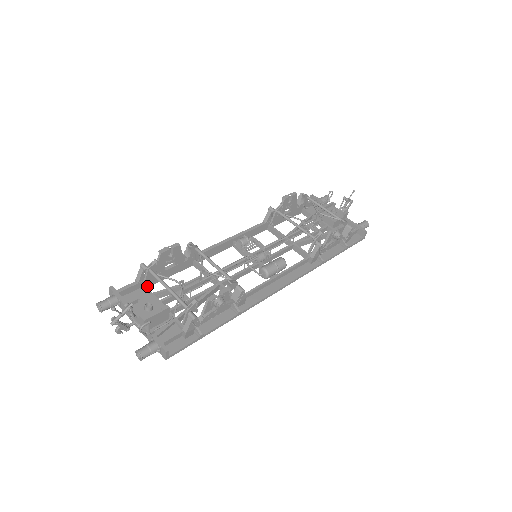
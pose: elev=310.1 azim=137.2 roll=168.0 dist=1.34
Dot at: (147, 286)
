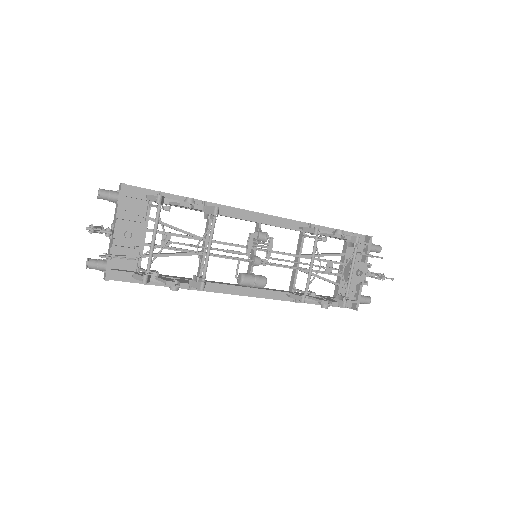
Dot at: (155, 202)
